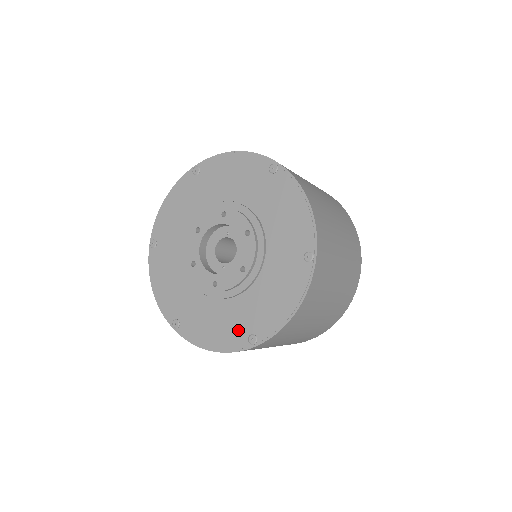
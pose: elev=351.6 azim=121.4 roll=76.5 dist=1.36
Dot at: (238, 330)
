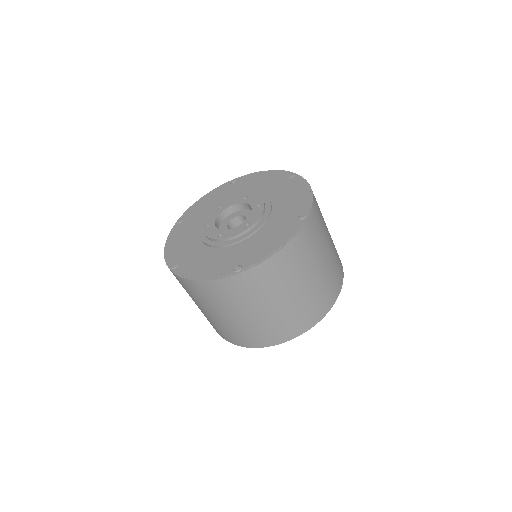
Dot at: (227, 264)
